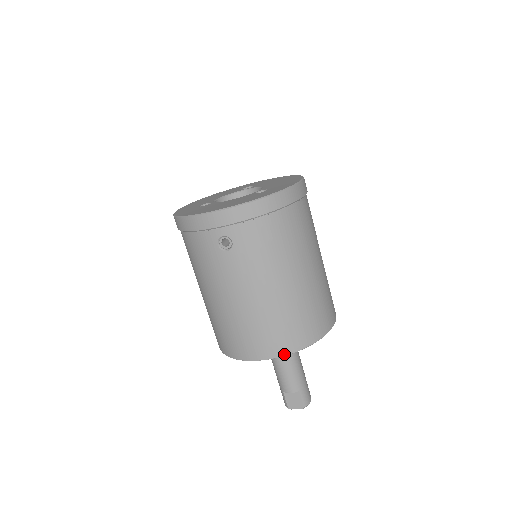
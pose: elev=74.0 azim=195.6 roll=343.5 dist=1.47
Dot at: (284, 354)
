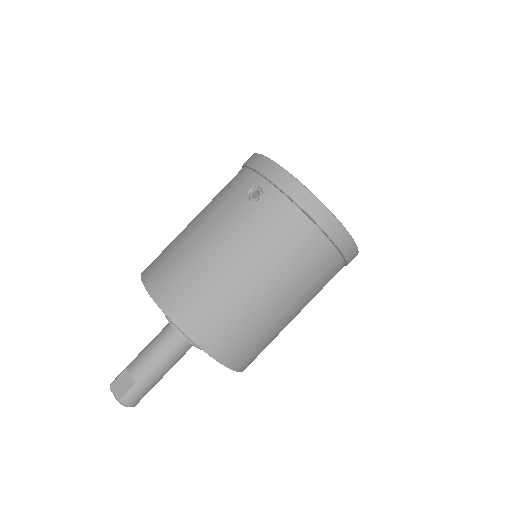
Dot at: (172, 317)
